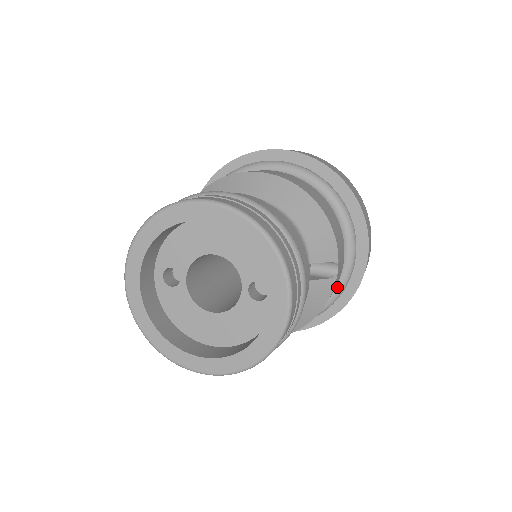
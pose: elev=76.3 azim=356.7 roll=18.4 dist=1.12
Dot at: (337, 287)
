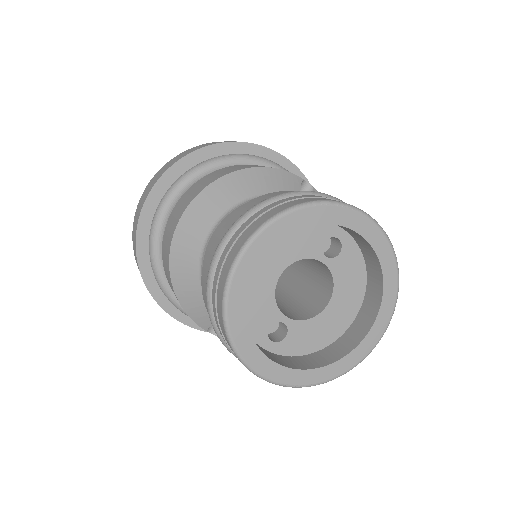
Dot at: occluded
